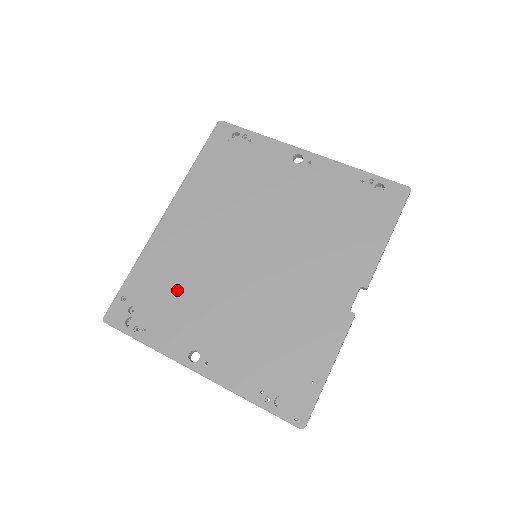
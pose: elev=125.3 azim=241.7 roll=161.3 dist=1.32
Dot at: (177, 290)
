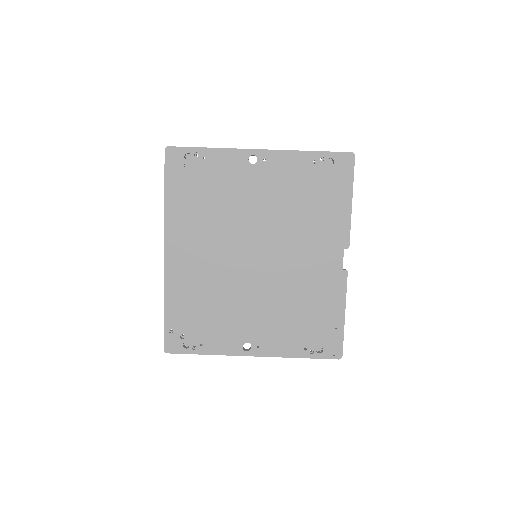
Dot at: (209, 308)
